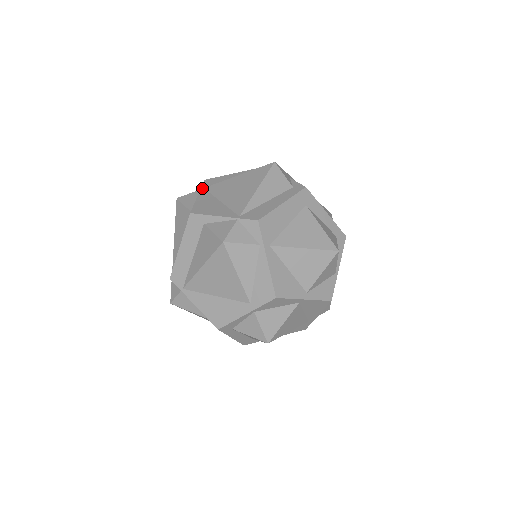
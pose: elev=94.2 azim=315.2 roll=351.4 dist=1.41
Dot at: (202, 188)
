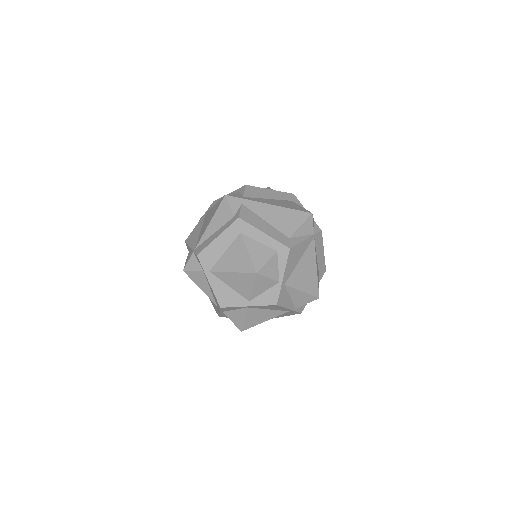
Dot at: (205, 213)
